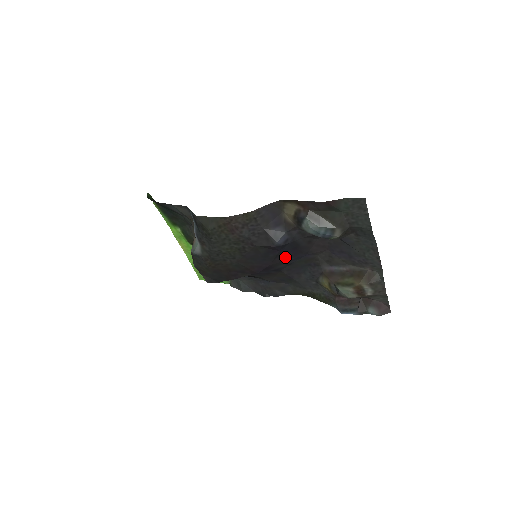
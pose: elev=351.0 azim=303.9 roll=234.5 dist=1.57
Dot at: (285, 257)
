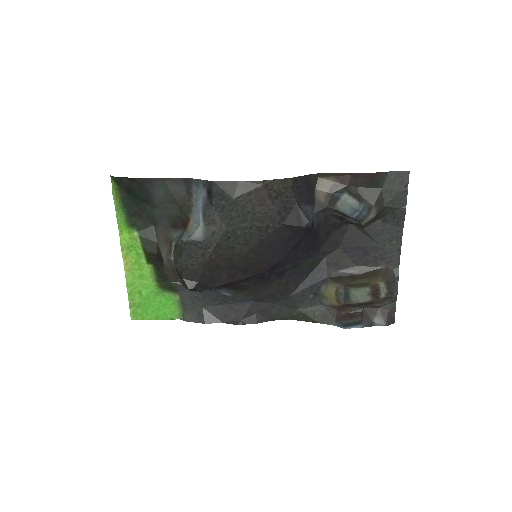
Dot at: (299, 251)
